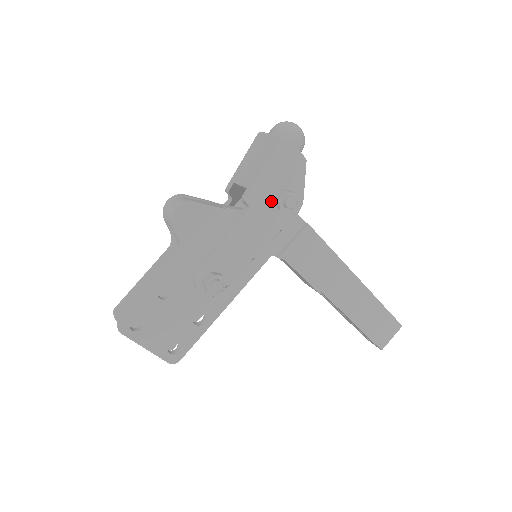
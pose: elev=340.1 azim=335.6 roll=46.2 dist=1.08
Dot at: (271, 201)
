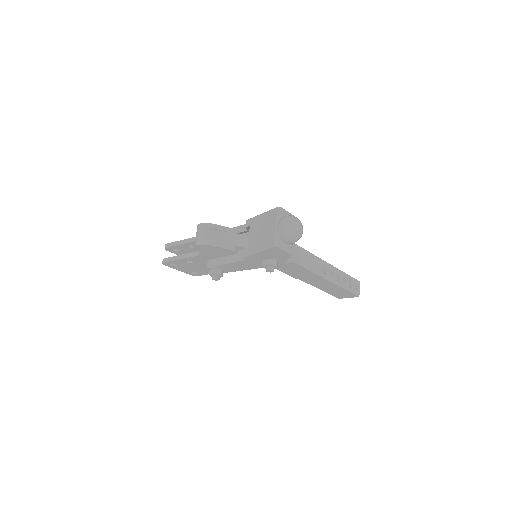
Dot at: (260, 260)
